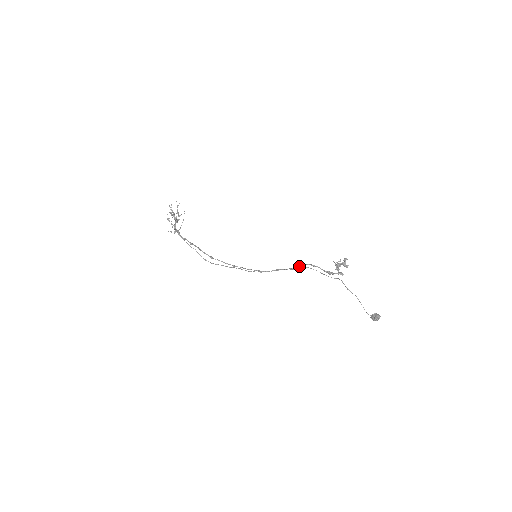
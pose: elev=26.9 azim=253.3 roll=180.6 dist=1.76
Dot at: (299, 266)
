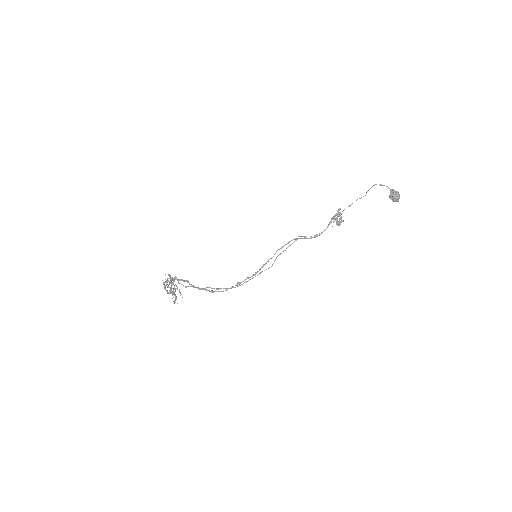
Dot at: (301, 238)
